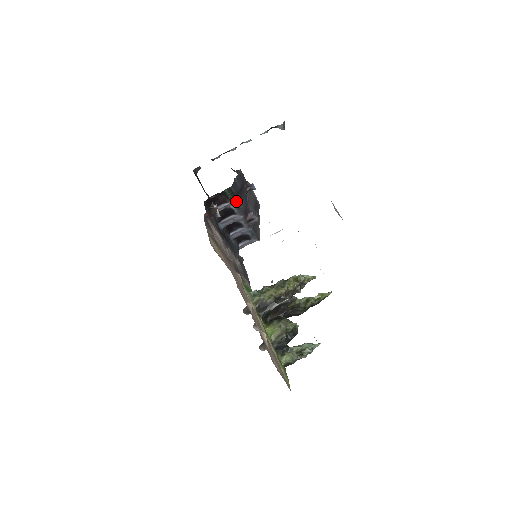
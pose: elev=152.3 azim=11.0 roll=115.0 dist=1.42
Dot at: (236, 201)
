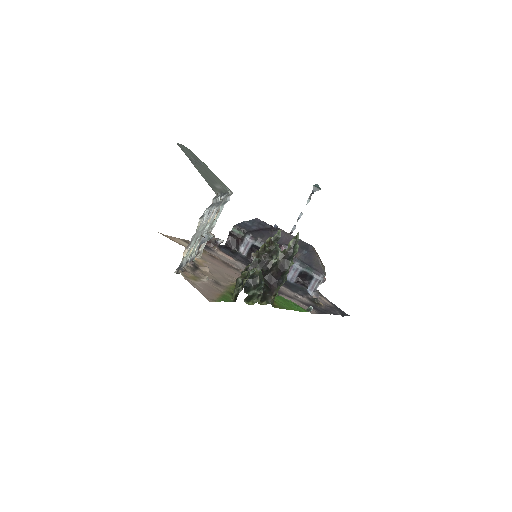
Dot at: (249, 235)
